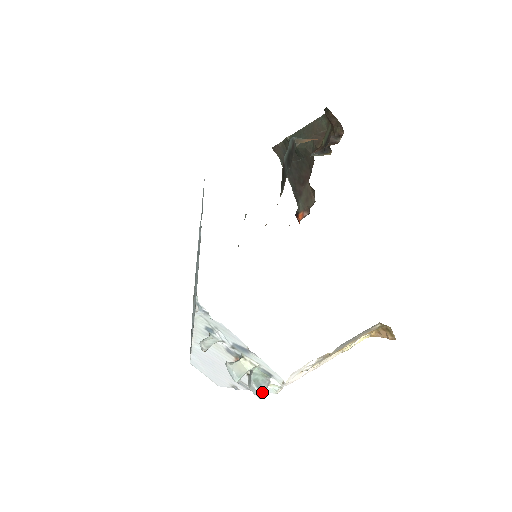
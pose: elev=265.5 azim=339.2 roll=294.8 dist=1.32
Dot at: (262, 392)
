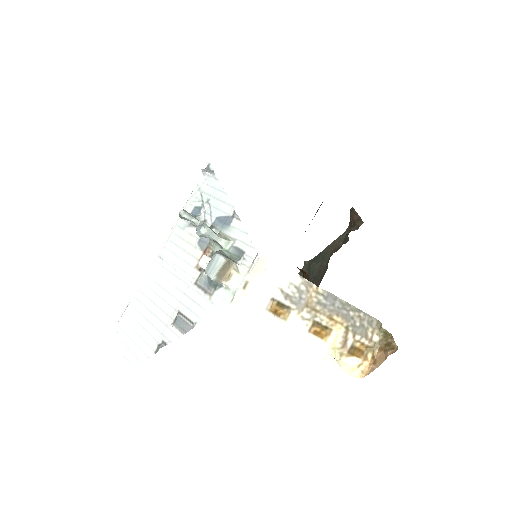
Dot at: (224, 257)
